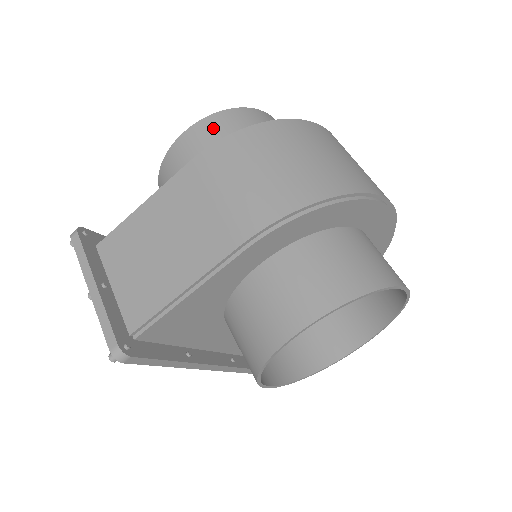
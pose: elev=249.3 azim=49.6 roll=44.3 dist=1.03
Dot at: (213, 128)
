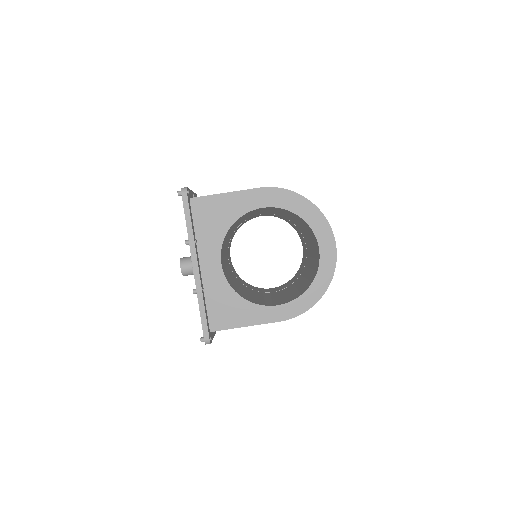
Dot at: occluded
